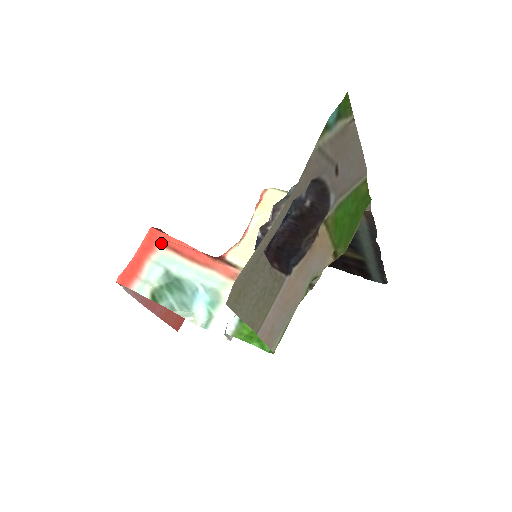
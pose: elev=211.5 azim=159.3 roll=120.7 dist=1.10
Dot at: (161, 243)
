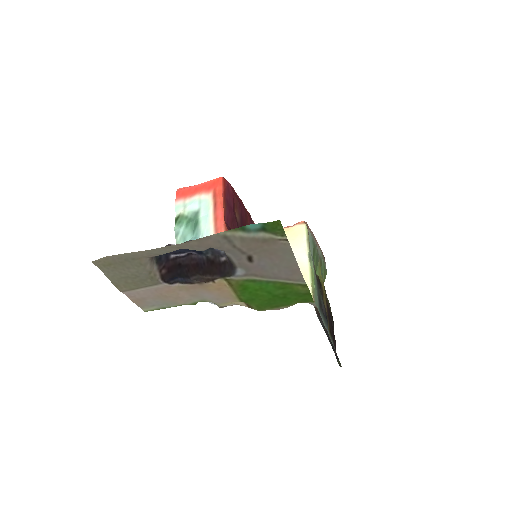
Dot at: (215, 192)
